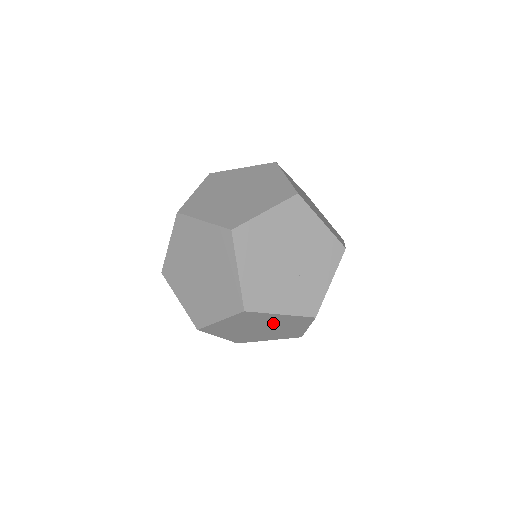
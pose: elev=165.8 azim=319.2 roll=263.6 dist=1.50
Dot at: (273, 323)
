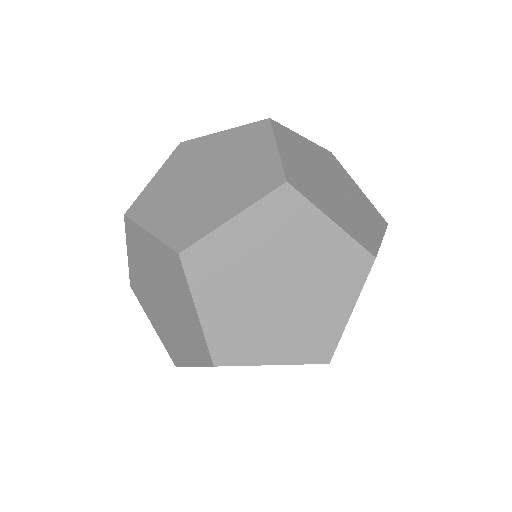
Dot at: occluded
